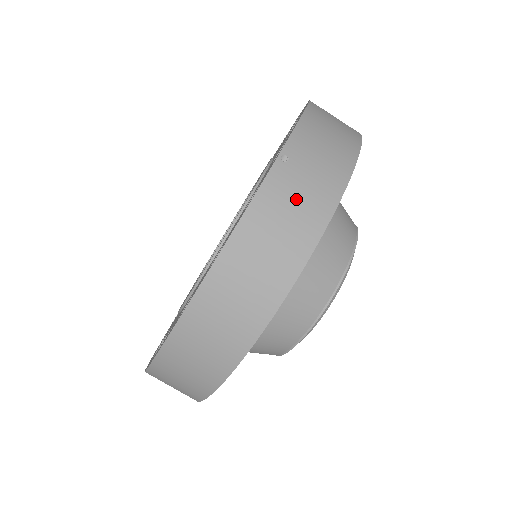
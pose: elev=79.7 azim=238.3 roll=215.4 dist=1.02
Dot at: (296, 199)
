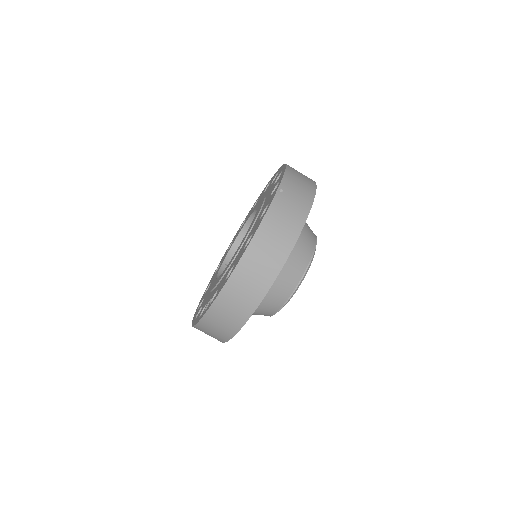
Dot at: (289, 210)
